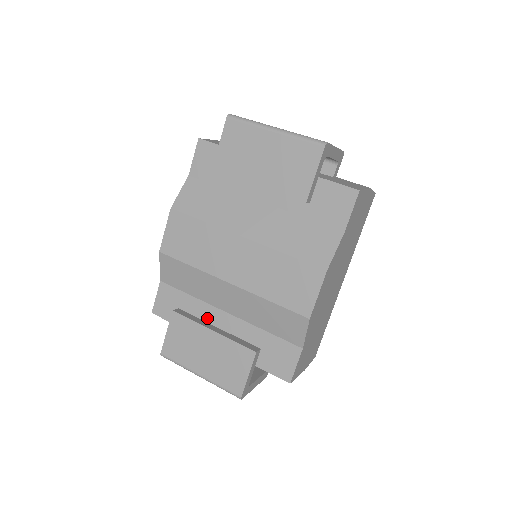
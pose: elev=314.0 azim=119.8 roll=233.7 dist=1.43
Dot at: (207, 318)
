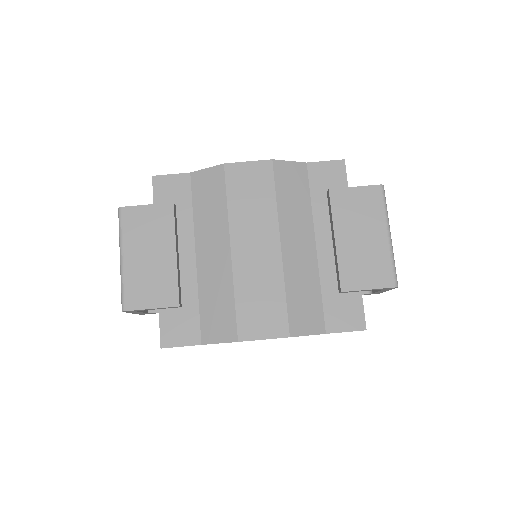
Dot at: (179, 238)
